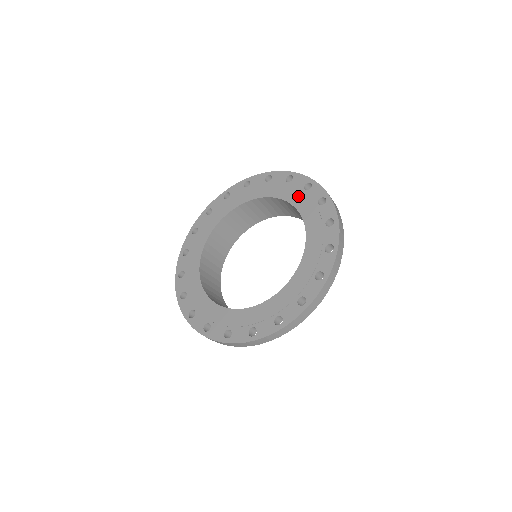
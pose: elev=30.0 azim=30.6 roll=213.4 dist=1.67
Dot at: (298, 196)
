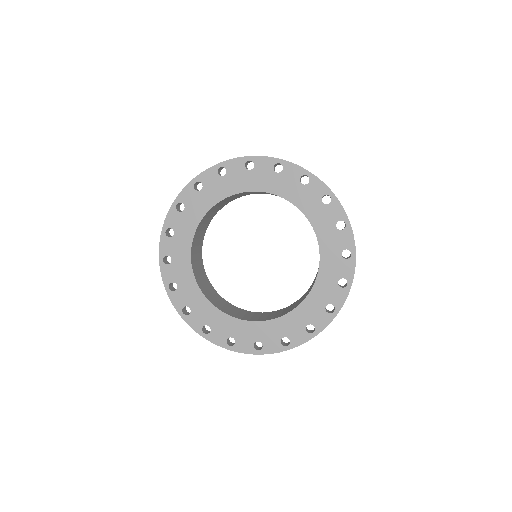
Dot at: (326, 230)
